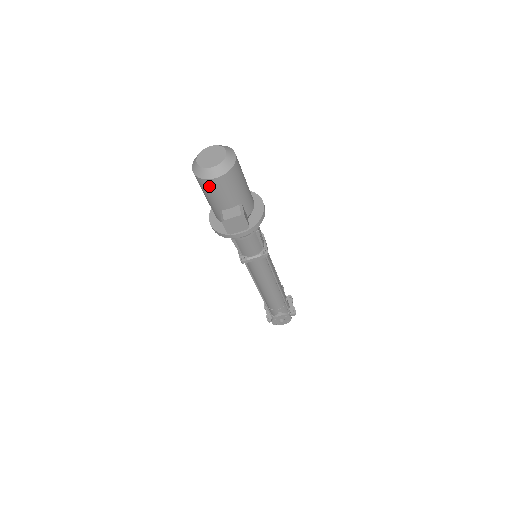
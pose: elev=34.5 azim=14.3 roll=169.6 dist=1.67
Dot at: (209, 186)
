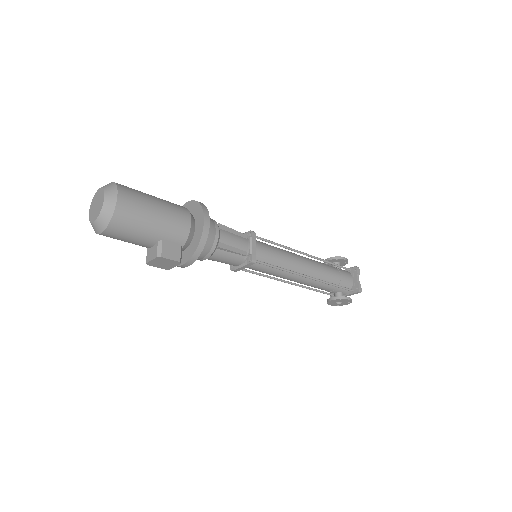
Dot at: occluded
